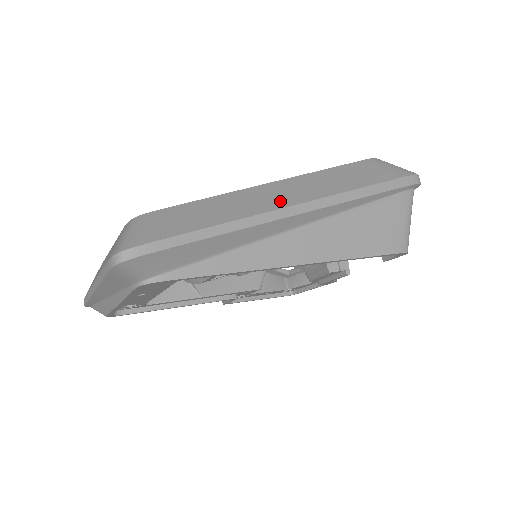
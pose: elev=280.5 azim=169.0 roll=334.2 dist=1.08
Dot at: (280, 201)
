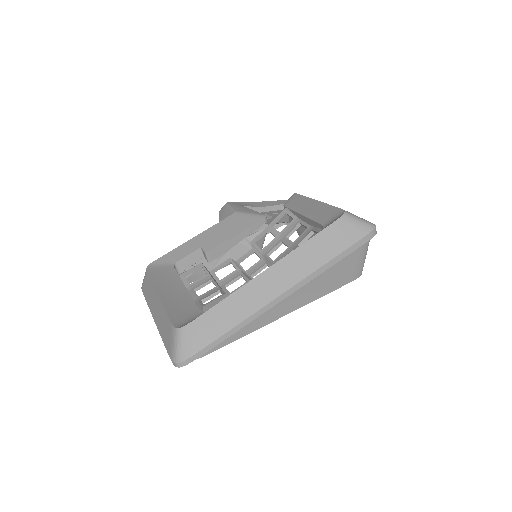
Dot at: (267, 295)
